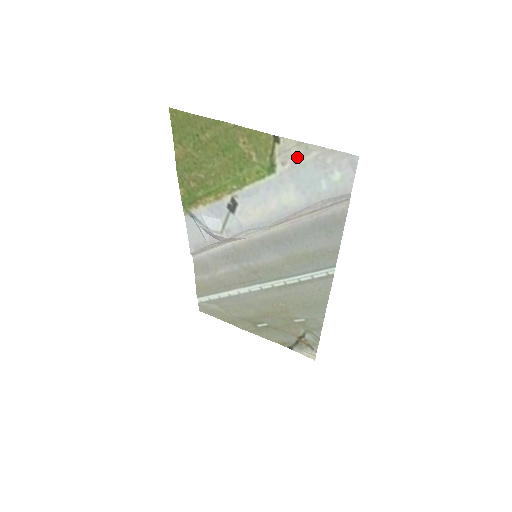
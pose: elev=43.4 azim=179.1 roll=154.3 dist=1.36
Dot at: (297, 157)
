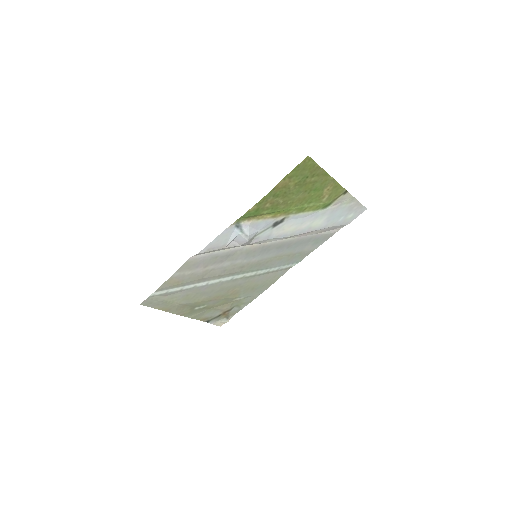
Dot at: (344, 203)
